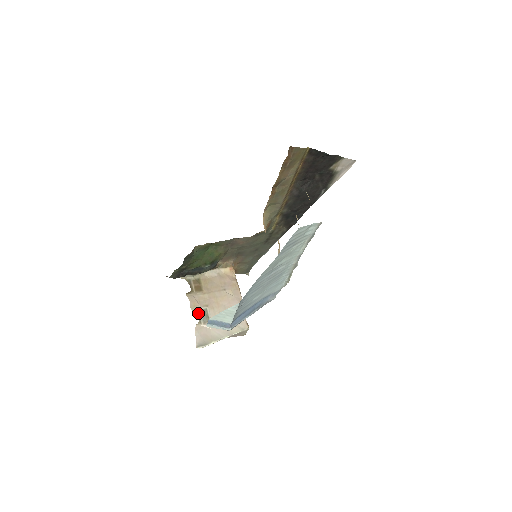
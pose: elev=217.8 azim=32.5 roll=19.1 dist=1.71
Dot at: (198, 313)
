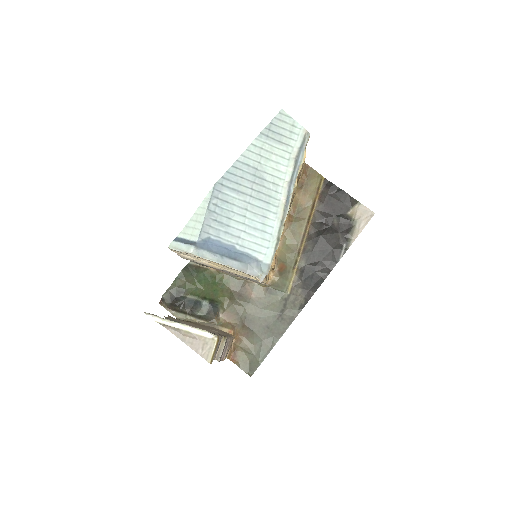
Dot at: occluded
